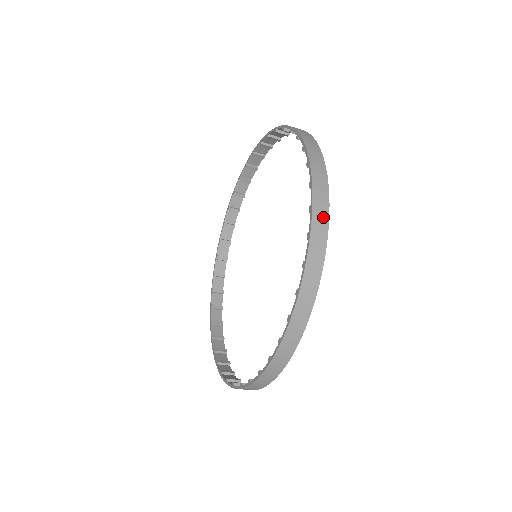
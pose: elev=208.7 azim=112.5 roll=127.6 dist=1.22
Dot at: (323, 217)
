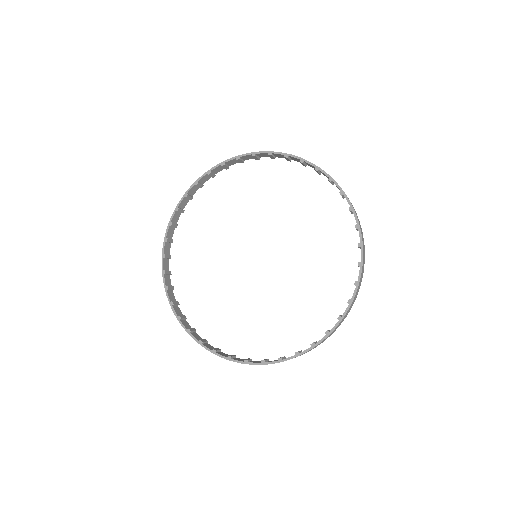
Dot at: (362, 232)
